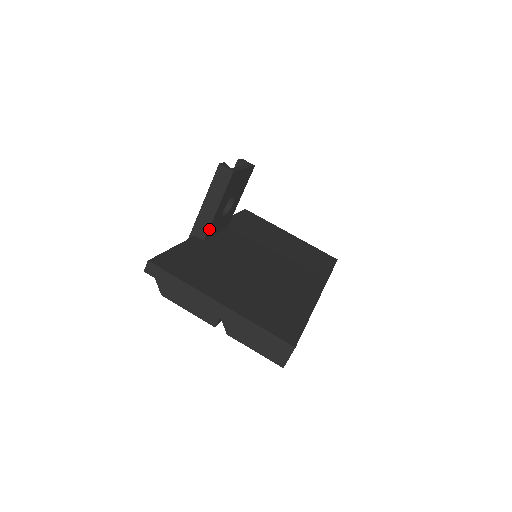
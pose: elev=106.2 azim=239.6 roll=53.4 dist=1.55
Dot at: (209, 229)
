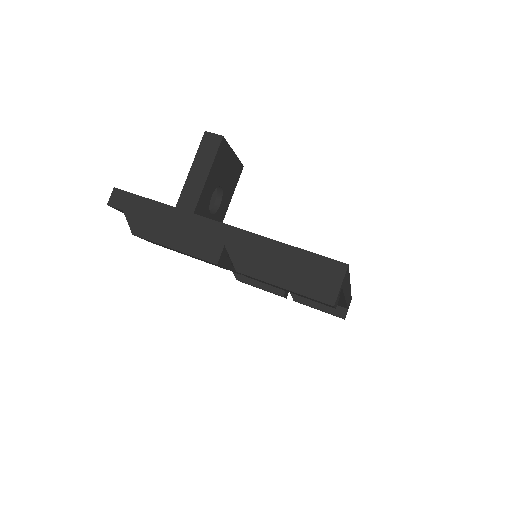
Dot at: (194, 213)
